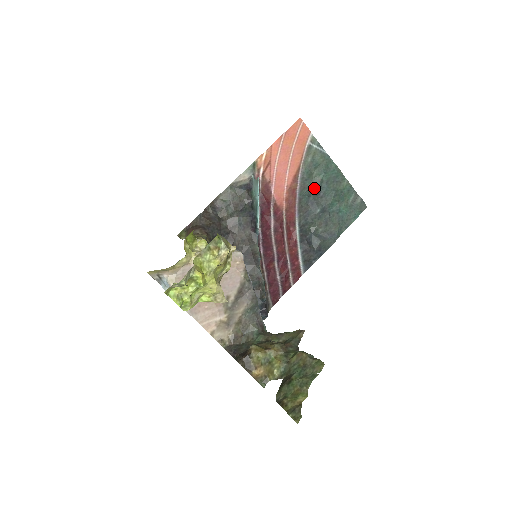
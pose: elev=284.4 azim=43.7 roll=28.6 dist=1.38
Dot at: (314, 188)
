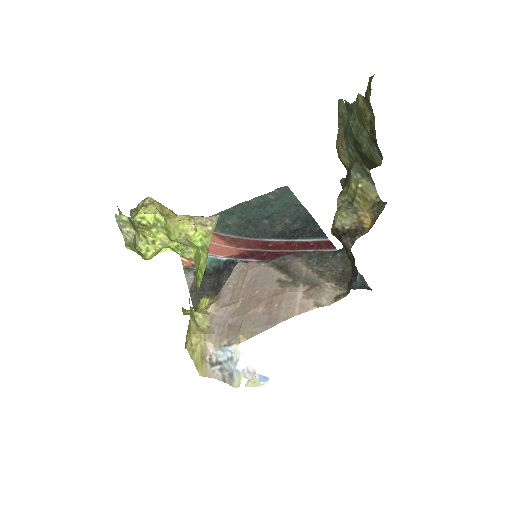
Dot at: (242, 224)
